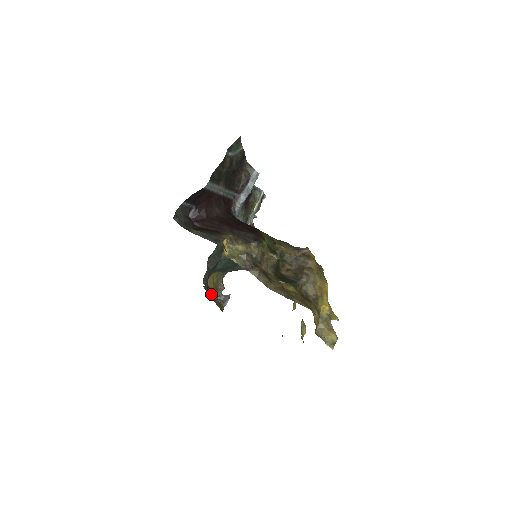
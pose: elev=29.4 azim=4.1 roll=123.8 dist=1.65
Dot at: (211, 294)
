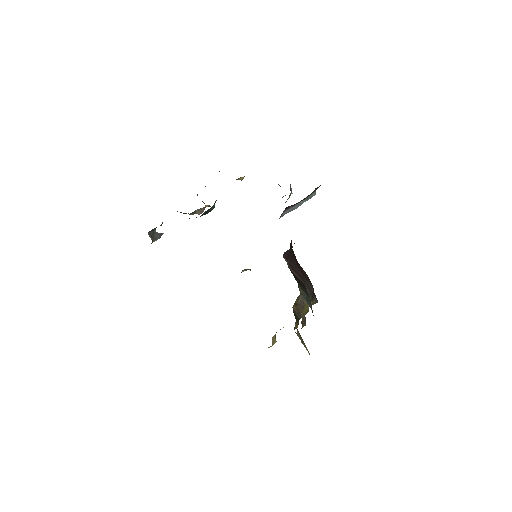
Dot at: occluded
